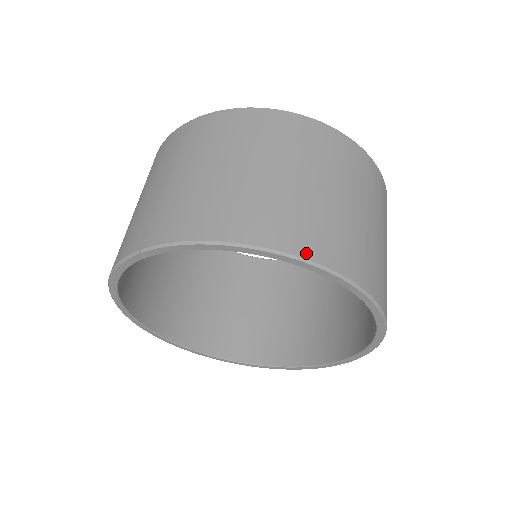
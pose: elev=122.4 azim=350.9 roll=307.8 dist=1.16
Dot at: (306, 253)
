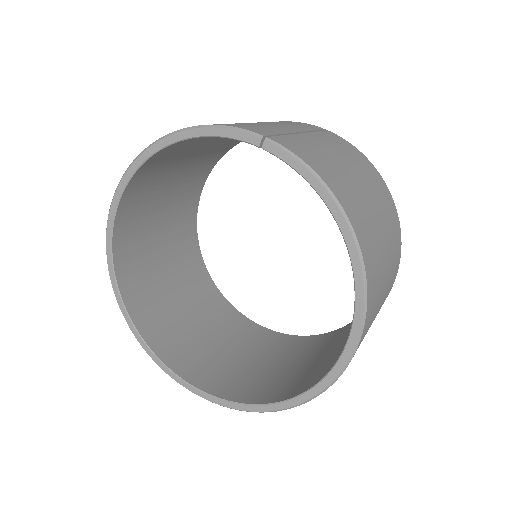
Dot at: (368, 276)
